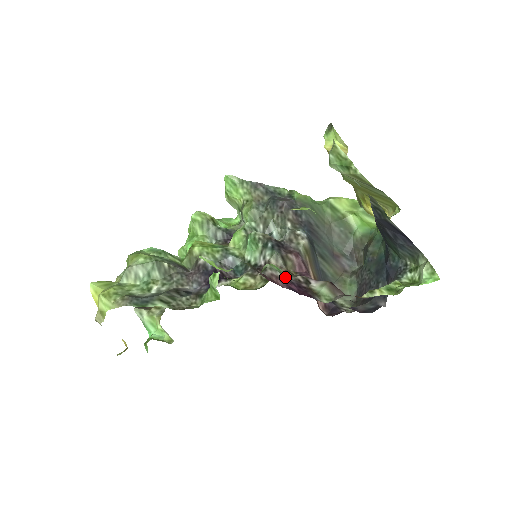
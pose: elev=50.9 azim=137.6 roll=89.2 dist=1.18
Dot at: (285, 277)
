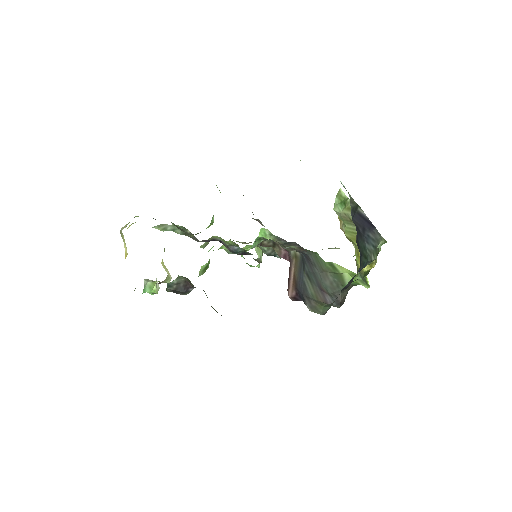
Dot at: occluded
